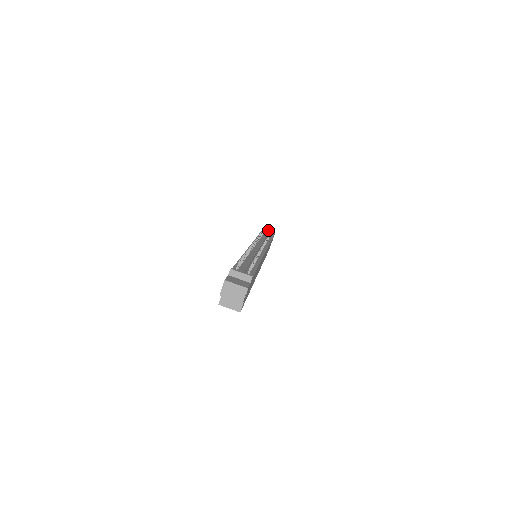
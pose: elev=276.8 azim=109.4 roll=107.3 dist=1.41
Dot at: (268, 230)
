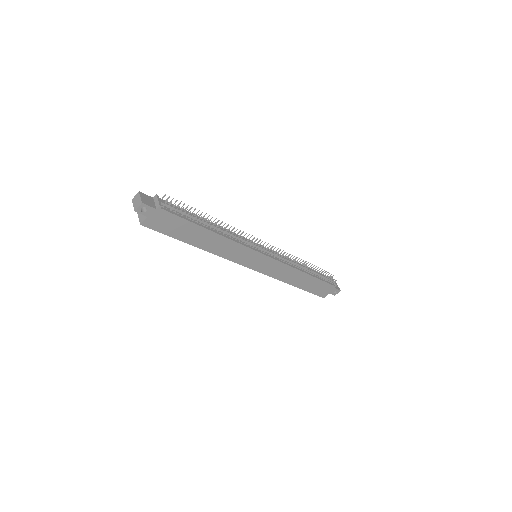
Dot at: occluded
